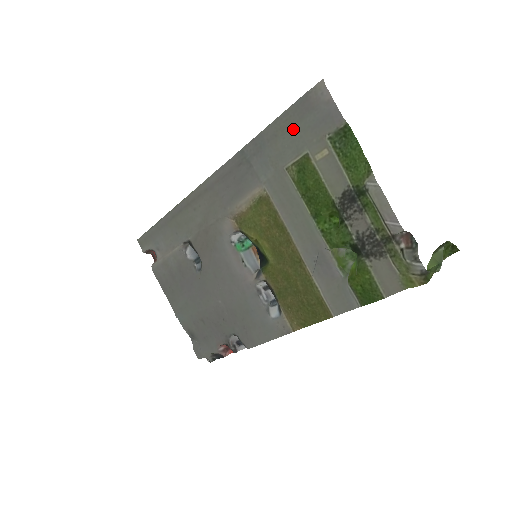
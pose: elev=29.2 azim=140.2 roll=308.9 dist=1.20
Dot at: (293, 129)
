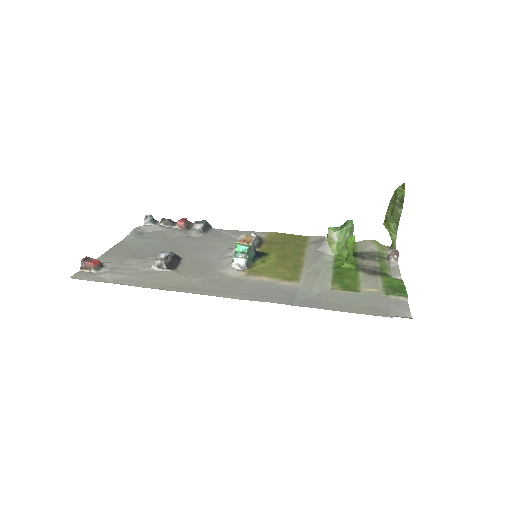
Dot at: (359, 305)
